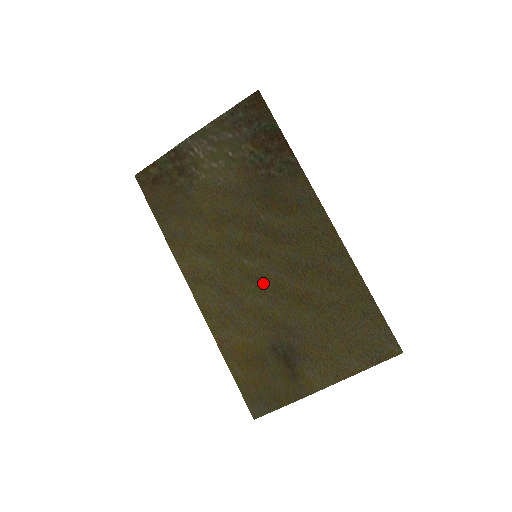
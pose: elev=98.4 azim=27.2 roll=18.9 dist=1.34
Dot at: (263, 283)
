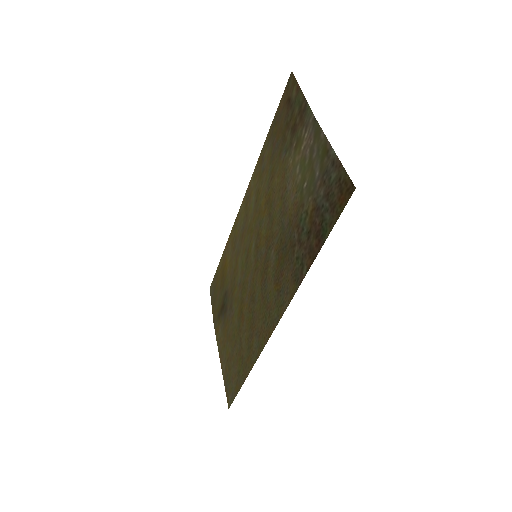
Dot at: (246, 270)
